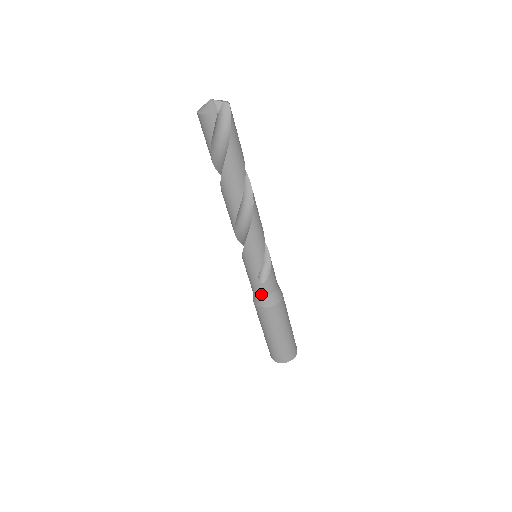
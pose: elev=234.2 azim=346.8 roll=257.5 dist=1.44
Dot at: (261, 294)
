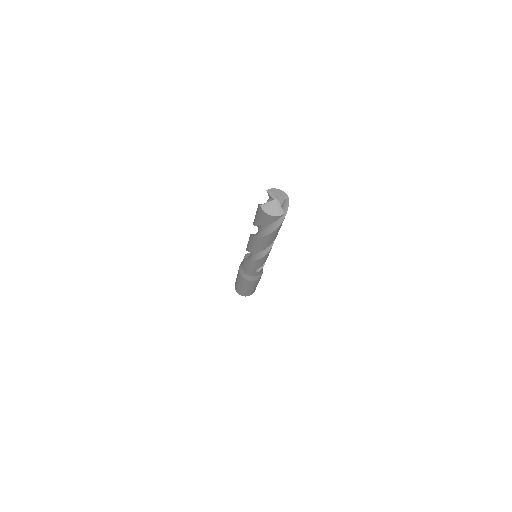
Dot at: (252, 275)
